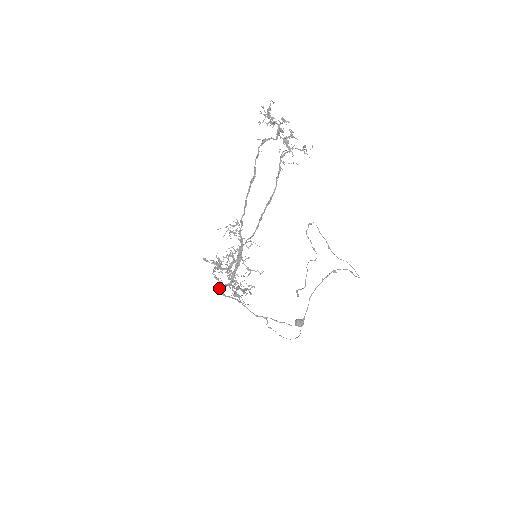
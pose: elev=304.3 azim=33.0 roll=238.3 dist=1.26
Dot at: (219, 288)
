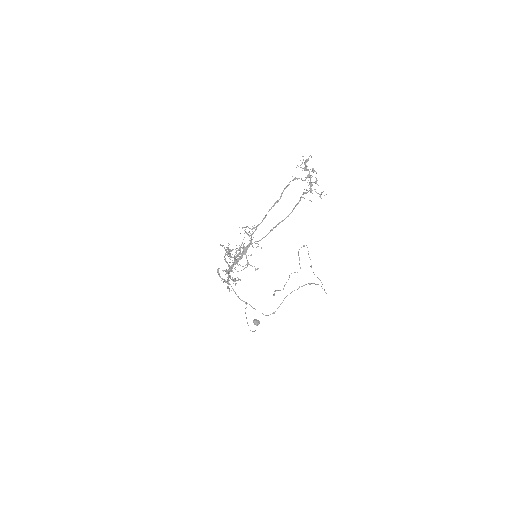
Dot at: occluded
